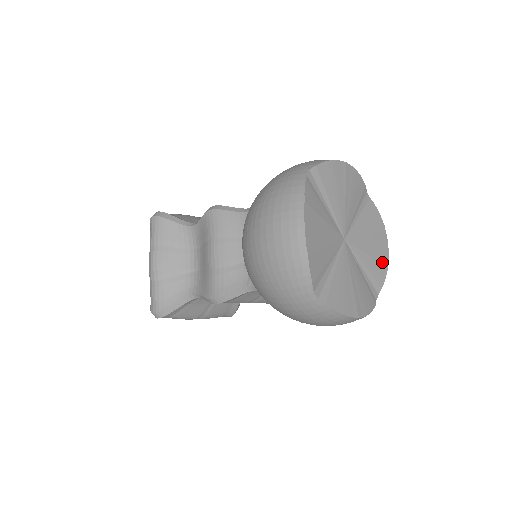
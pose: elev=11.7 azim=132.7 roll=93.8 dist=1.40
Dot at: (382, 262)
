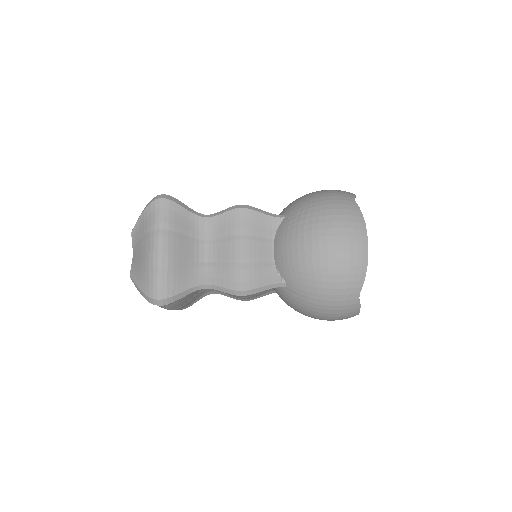
Dot at: occluded
